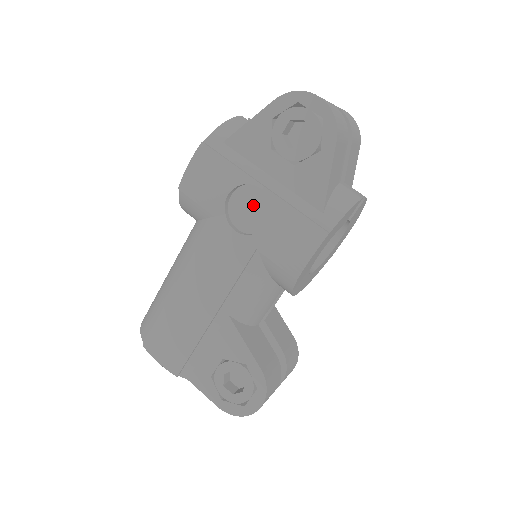
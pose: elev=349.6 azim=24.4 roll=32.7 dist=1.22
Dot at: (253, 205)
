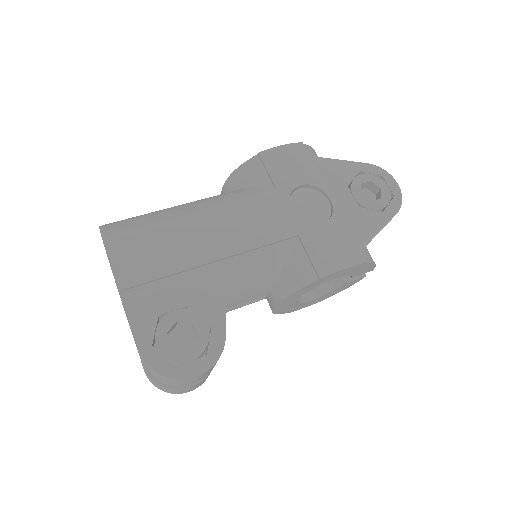
Dot at: (314, 206)
